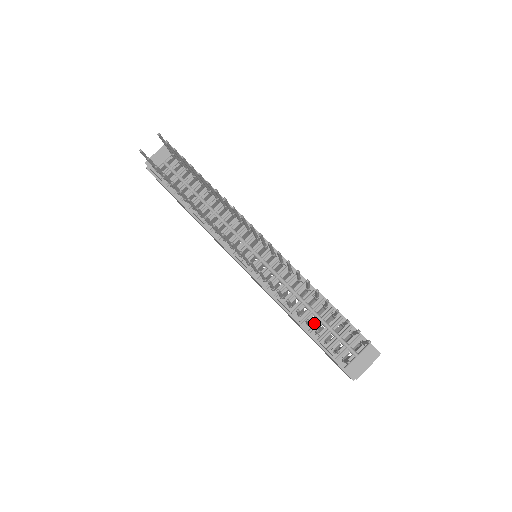
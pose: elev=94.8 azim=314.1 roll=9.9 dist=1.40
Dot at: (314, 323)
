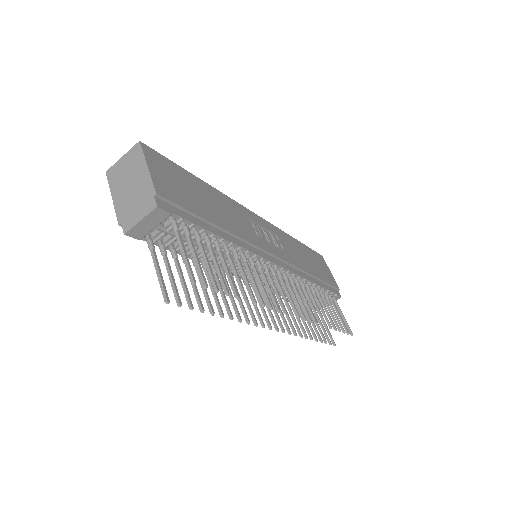
Dot at: occluded
